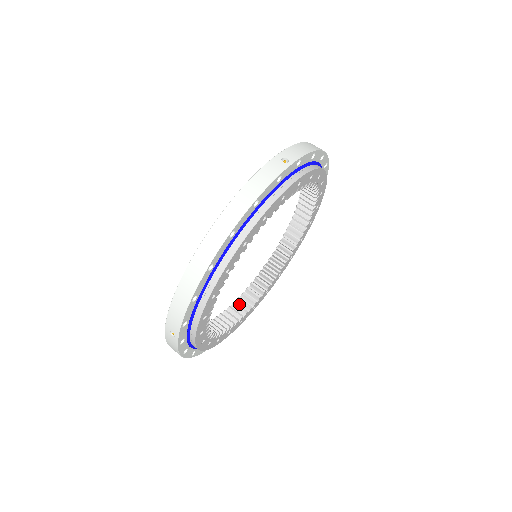
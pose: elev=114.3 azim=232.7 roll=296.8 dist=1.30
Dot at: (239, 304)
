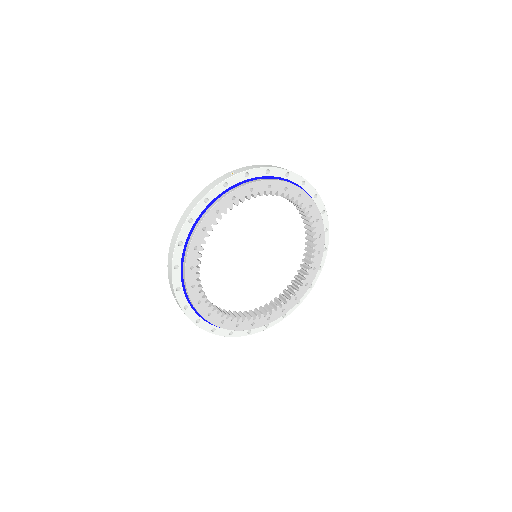
Dot at: occluded
